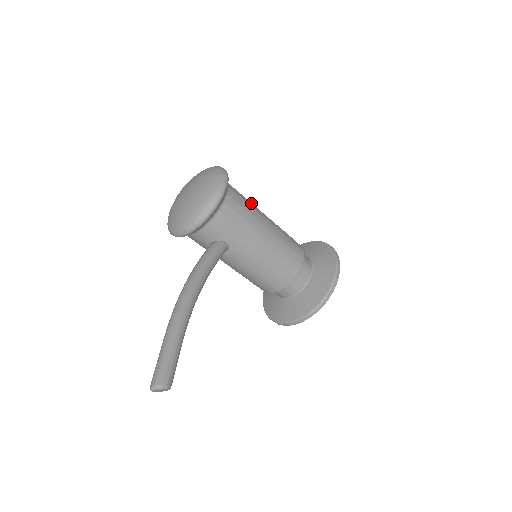
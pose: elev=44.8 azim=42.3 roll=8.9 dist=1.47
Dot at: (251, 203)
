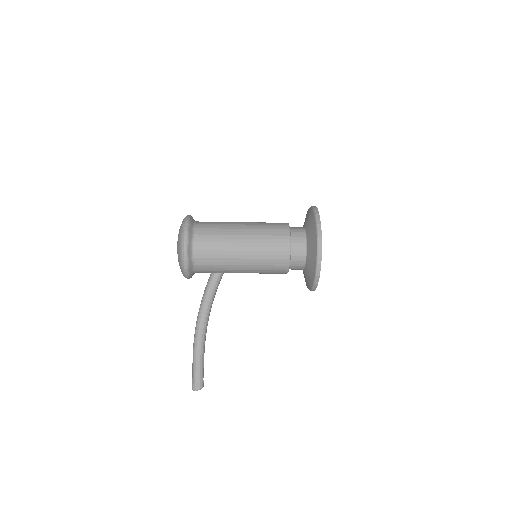
Dot at: (222, 236)
